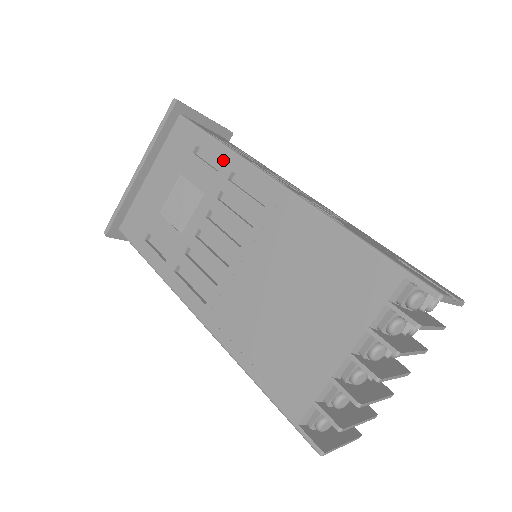
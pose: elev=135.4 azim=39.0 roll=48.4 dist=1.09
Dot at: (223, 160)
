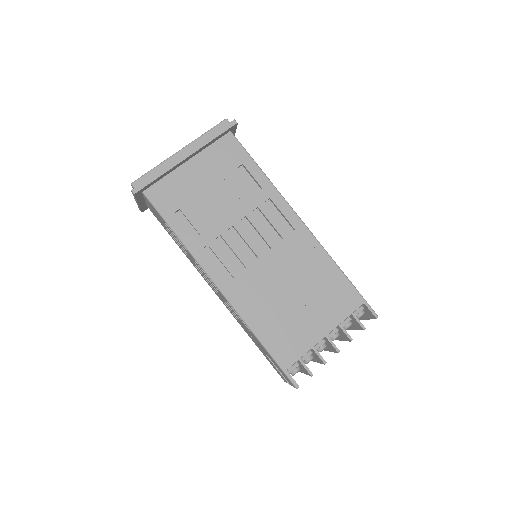
Dot at: (264, 187)
